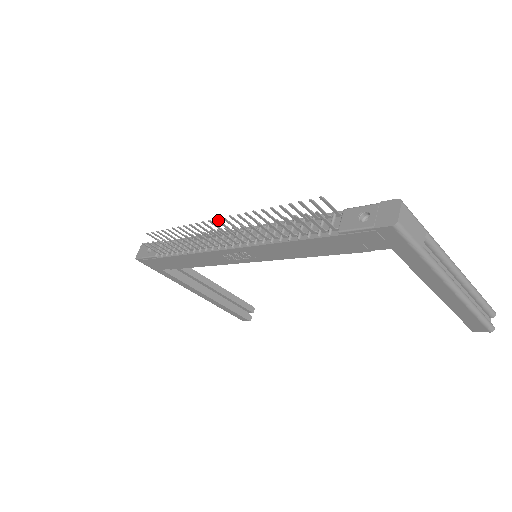
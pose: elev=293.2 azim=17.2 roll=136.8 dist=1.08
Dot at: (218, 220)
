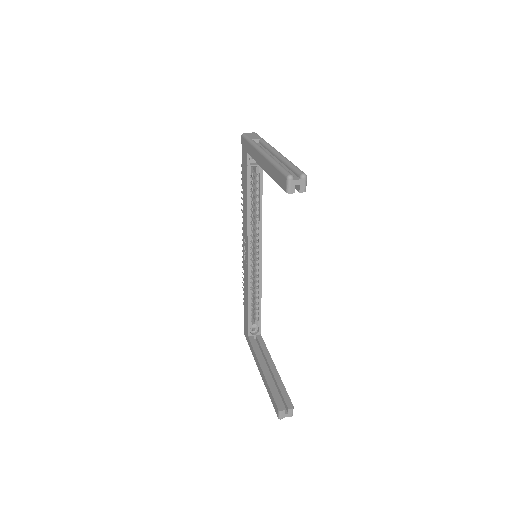
Dot at: occluded
